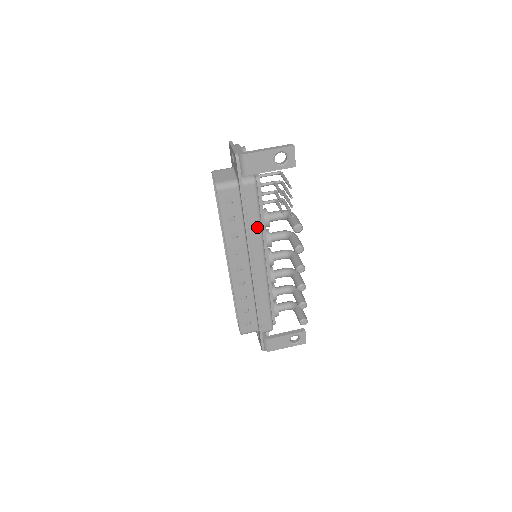
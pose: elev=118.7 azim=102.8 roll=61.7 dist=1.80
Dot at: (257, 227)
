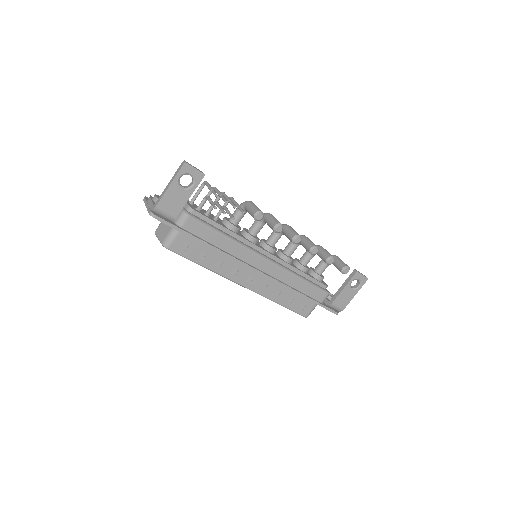
Dot at: (228, 242)
